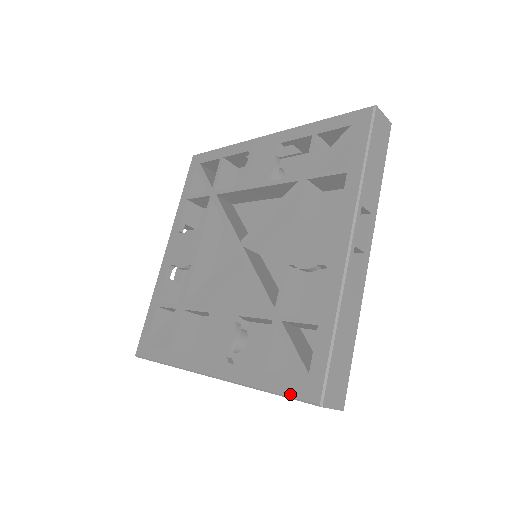
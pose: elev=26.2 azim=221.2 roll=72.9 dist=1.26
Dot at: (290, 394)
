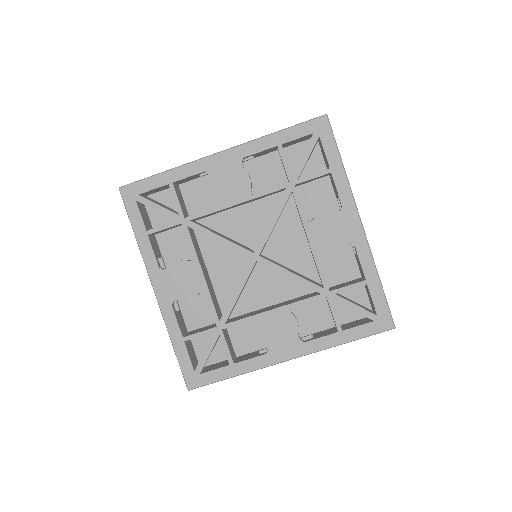
Dot at: (182, 368)
